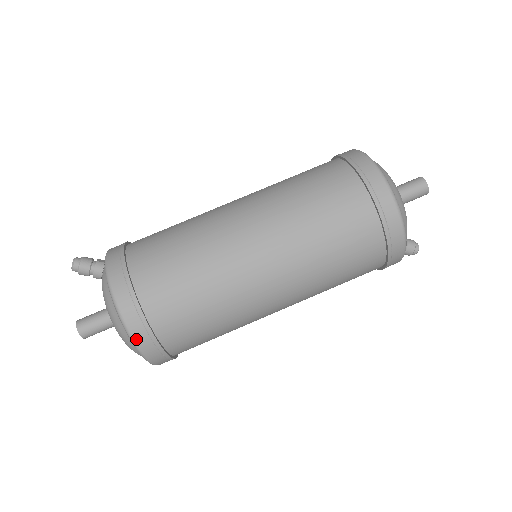
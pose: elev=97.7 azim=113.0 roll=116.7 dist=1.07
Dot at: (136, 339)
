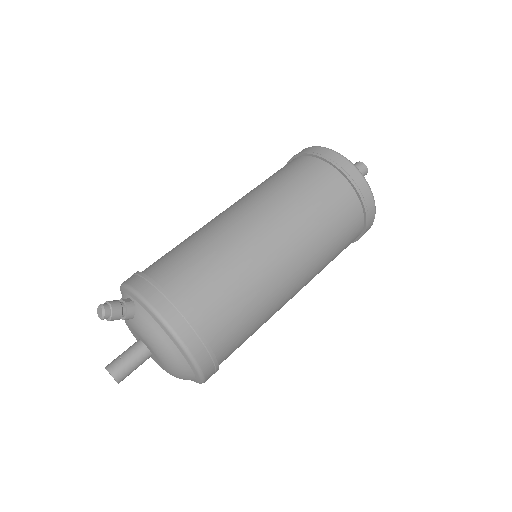
Dot at: (201, 367)
